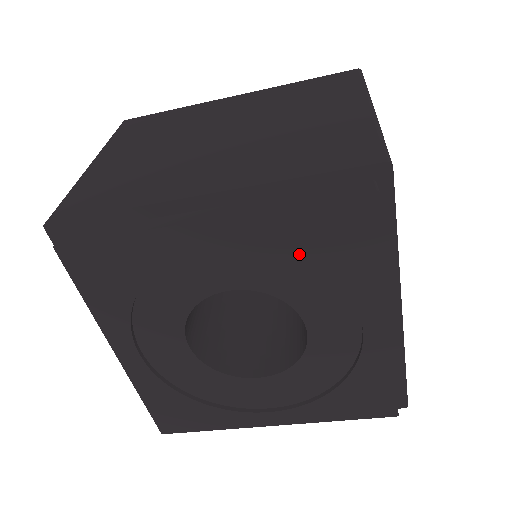
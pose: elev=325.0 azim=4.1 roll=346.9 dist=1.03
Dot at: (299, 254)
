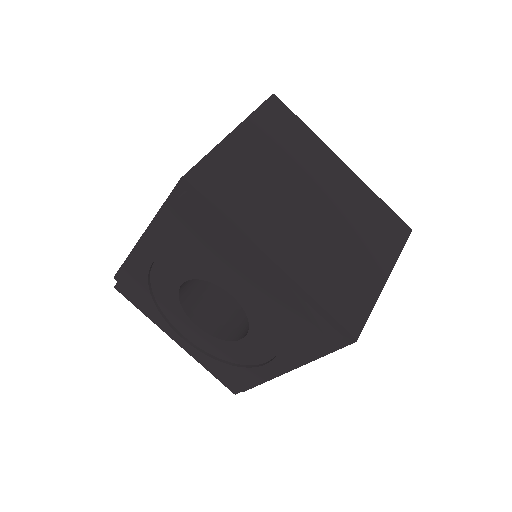
Dot at: (183, 249)
